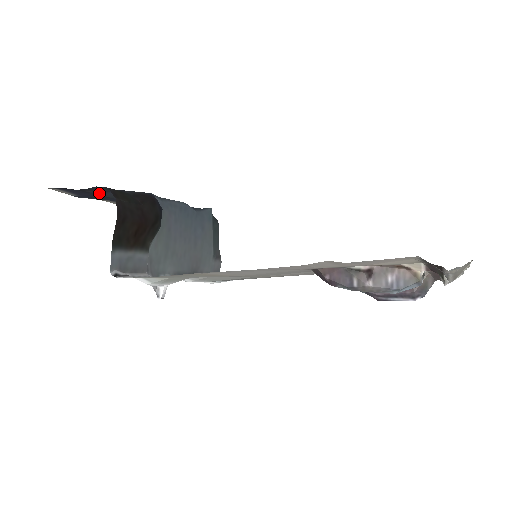
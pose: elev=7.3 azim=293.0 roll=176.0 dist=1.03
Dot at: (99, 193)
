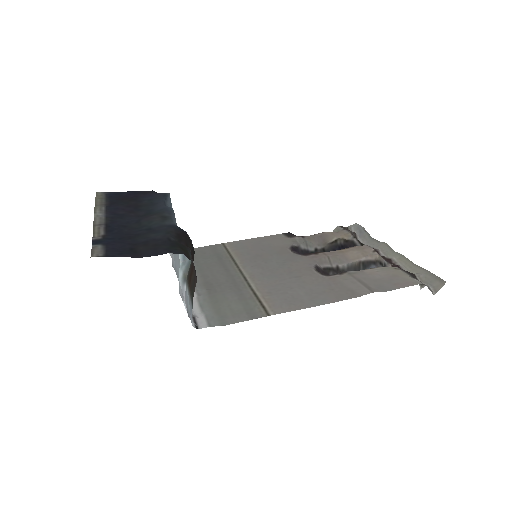
Dot at: (139, 243)
